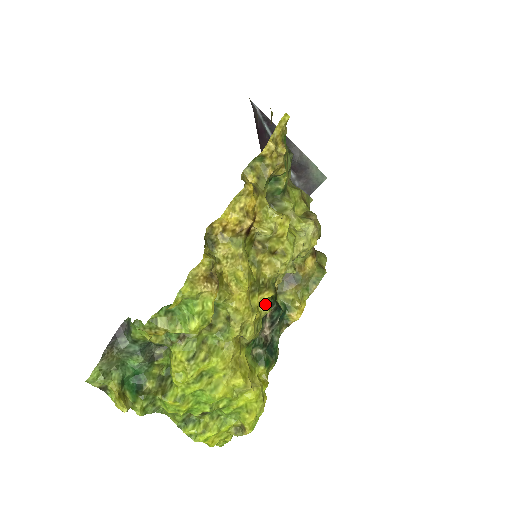
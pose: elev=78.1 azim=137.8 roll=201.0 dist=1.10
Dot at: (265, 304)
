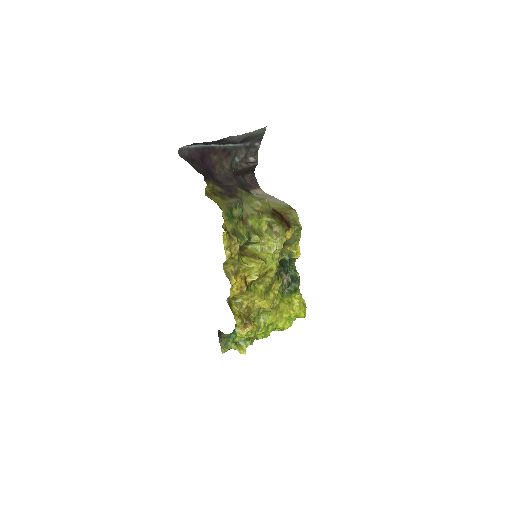
Dot at: (277, 283)
